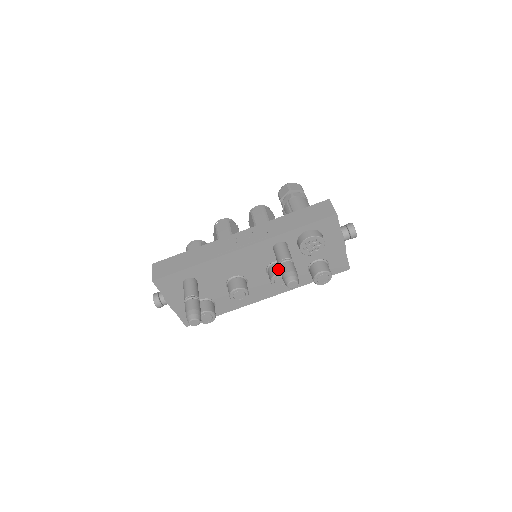
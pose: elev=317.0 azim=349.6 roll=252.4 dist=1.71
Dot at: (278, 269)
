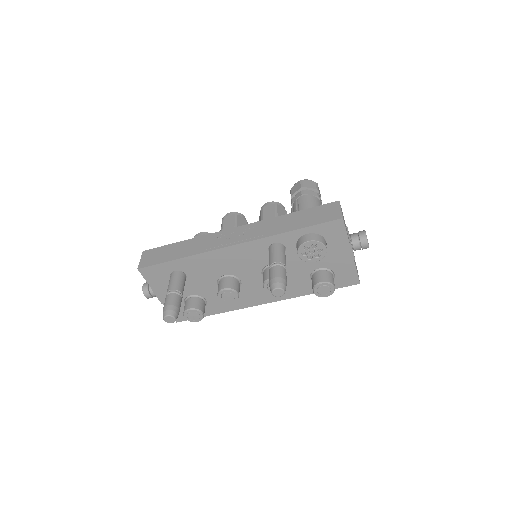
Dot at: occluded
